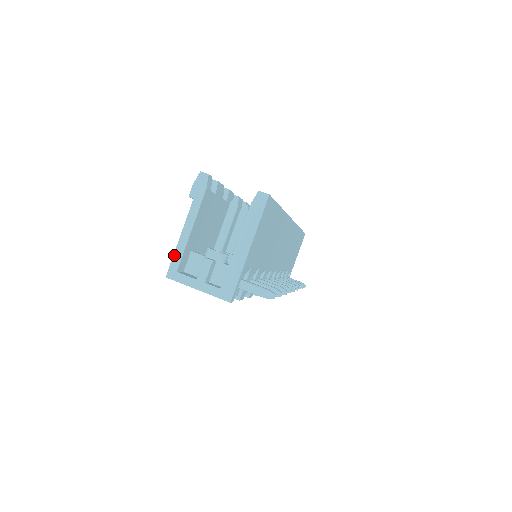
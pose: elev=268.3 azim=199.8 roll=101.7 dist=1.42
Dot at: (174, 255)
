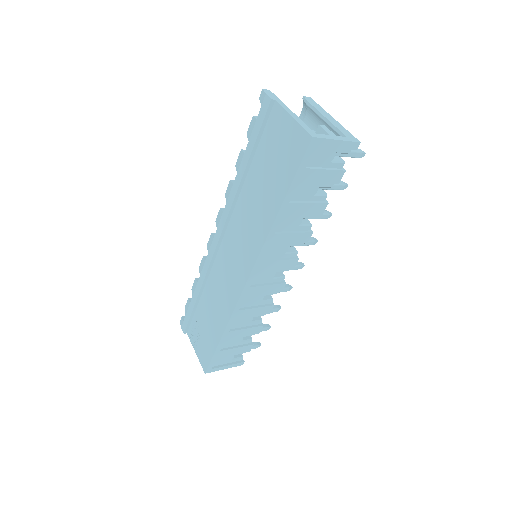
Dot at: (302, 126)
